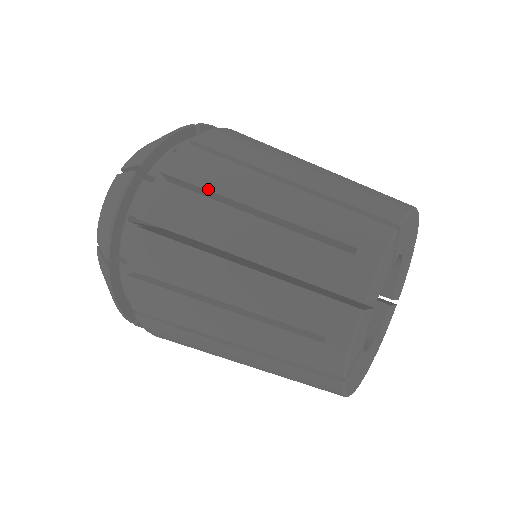
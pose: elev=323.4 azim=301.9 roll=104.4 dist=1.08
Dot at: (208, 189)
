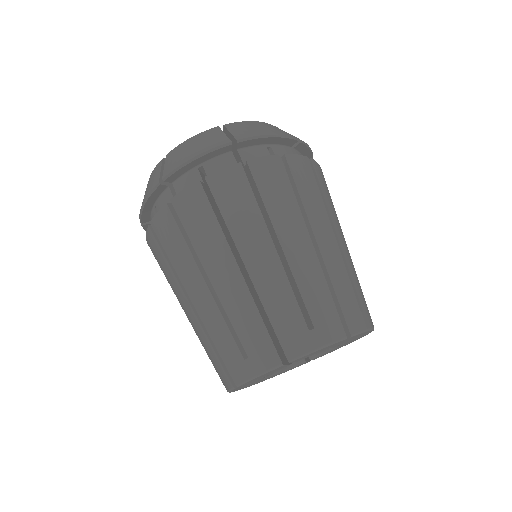
Dot at: (265, 203)
